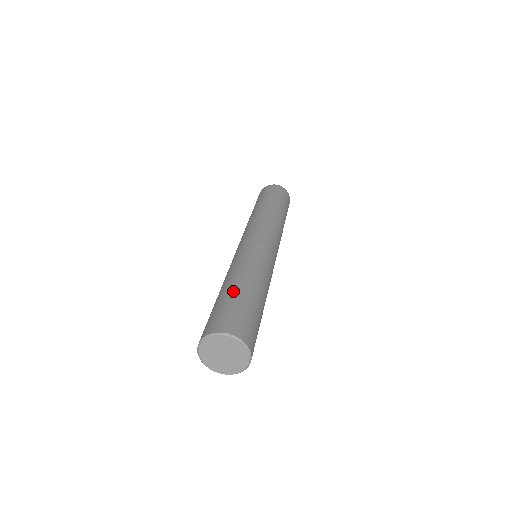
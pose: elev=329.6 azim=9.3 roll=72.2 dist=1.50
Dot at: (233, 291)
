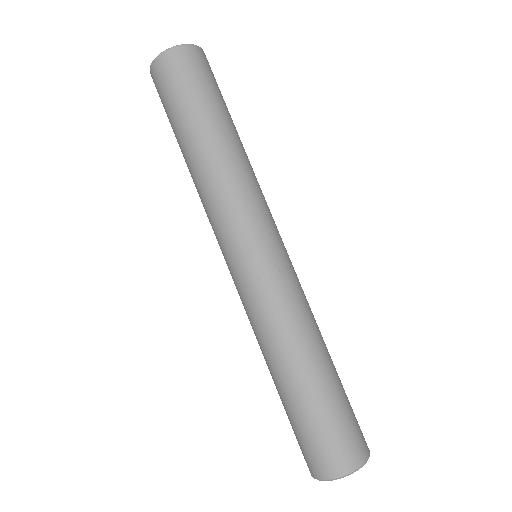
Dot at: (332, 383)
